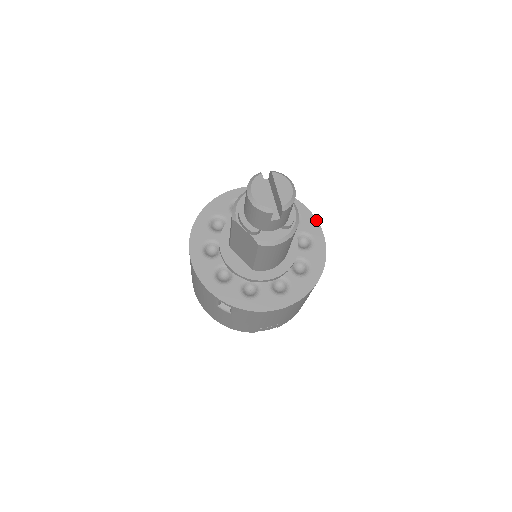
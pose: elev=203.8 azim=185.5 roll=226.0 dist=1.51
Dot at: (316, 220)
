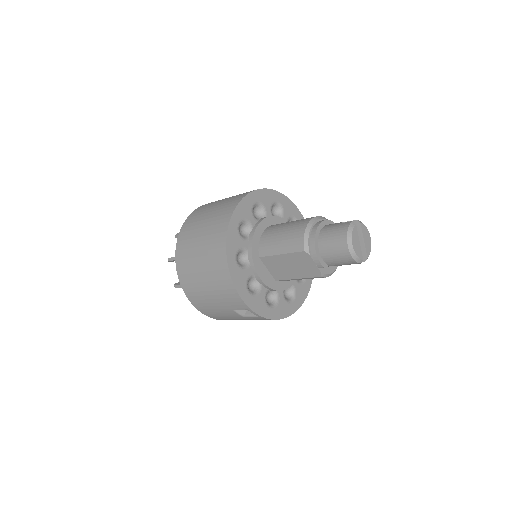
Dot at: occluded
